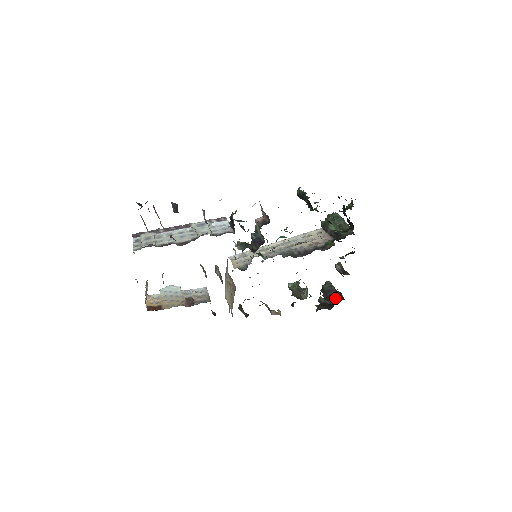
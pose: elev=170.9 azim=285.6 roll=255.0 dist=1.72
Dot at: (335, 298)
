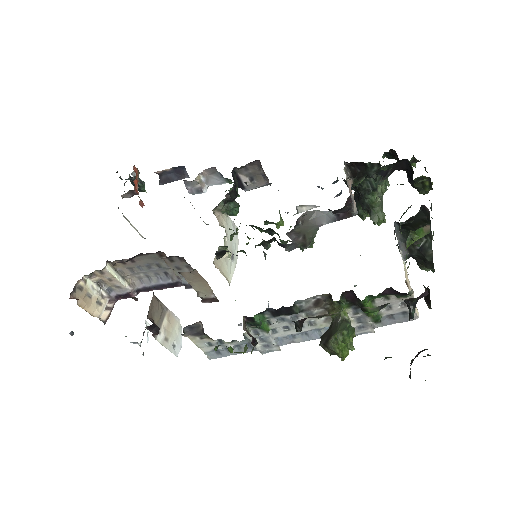
Dot at: occluded
